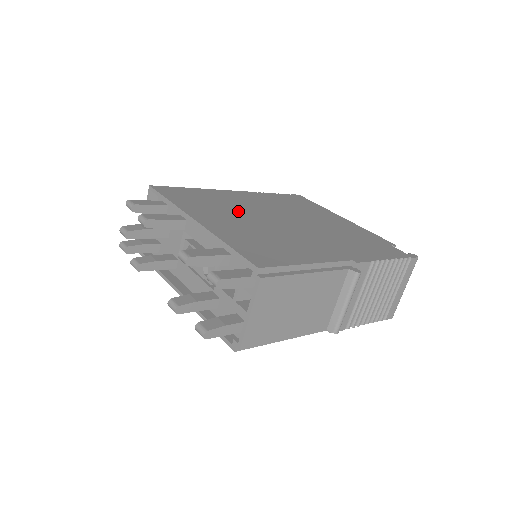
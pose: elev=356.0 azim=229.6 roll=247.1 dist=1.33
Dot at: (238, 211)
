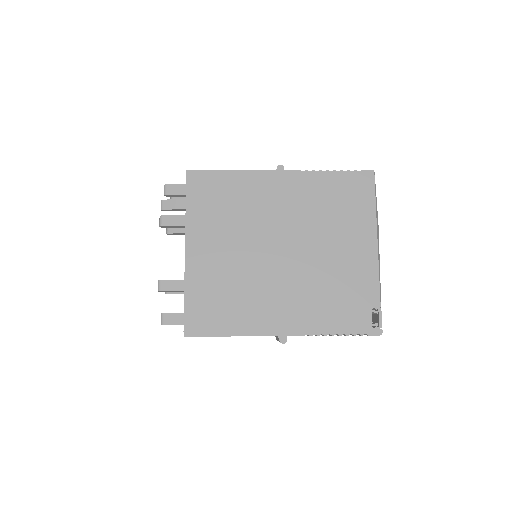
Dot at: (243, 228)
